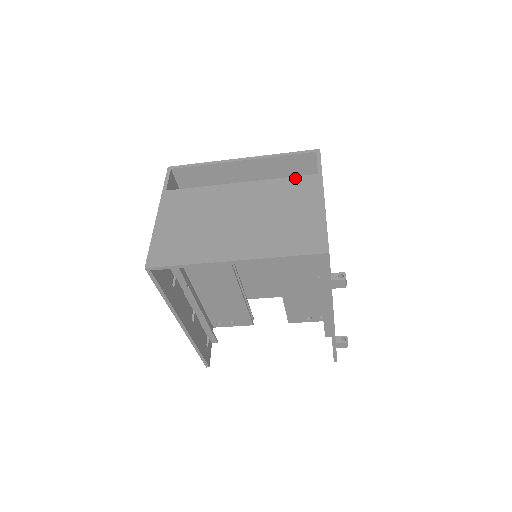
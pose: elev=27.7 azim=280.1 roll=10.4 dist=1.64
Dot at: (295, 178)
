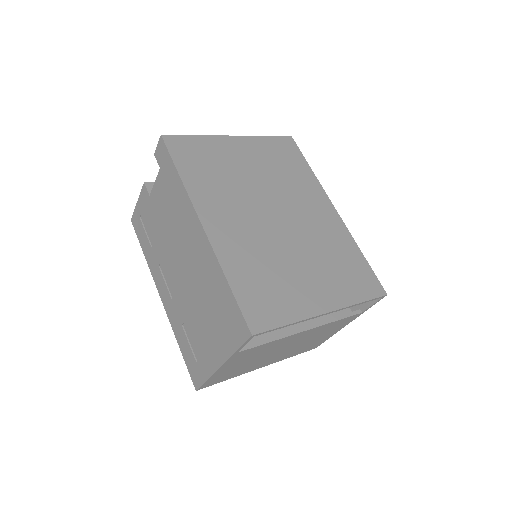
Dot at: occluded
